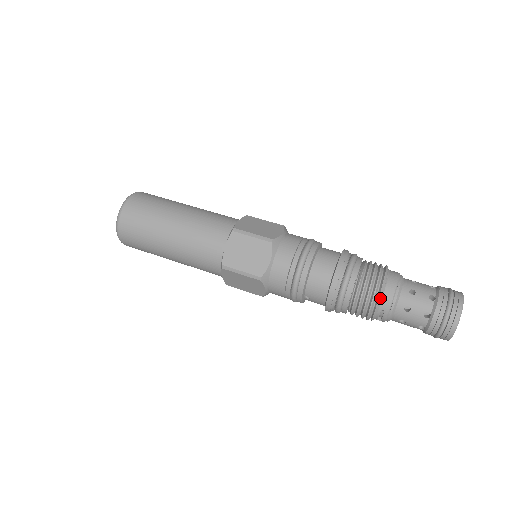
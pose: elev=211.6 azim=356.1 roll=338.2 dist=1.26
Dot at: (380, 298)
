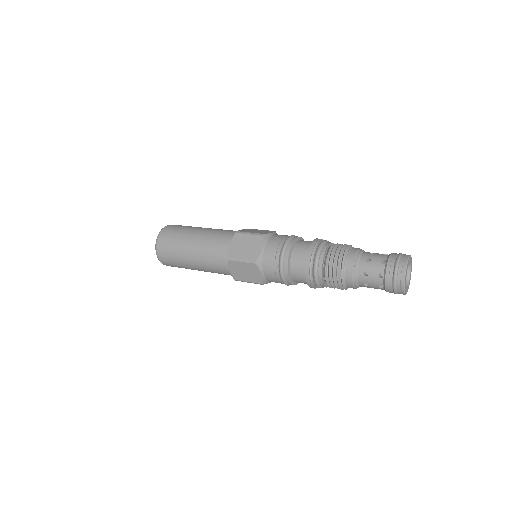
Dot at: (344, 283)
